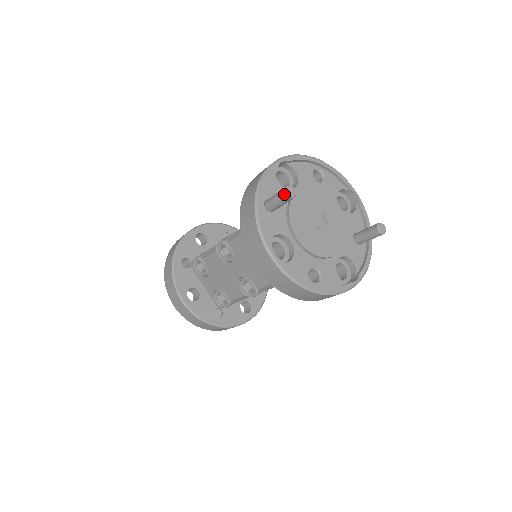
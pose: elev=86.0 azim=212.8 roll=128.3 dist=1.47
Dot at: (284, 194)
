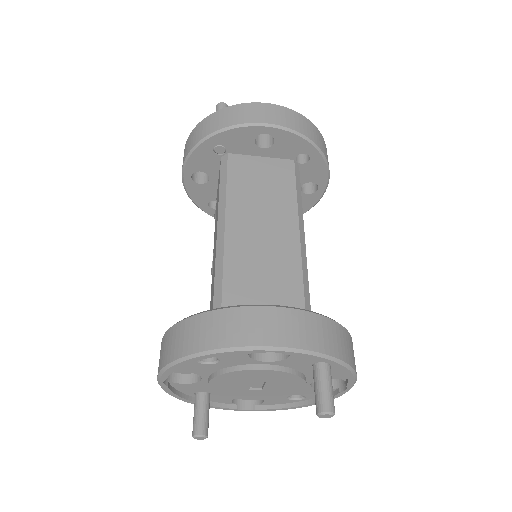
Dot at: occluded
